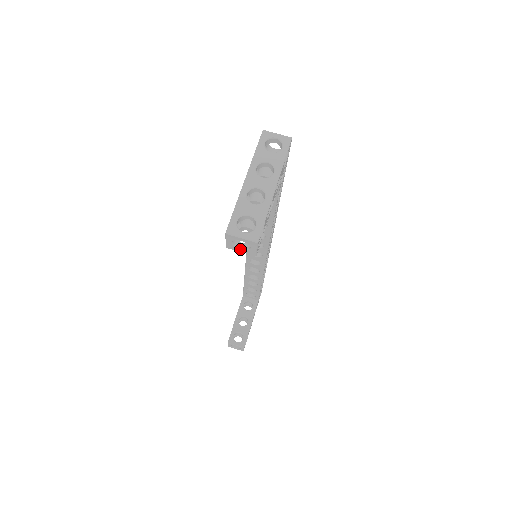
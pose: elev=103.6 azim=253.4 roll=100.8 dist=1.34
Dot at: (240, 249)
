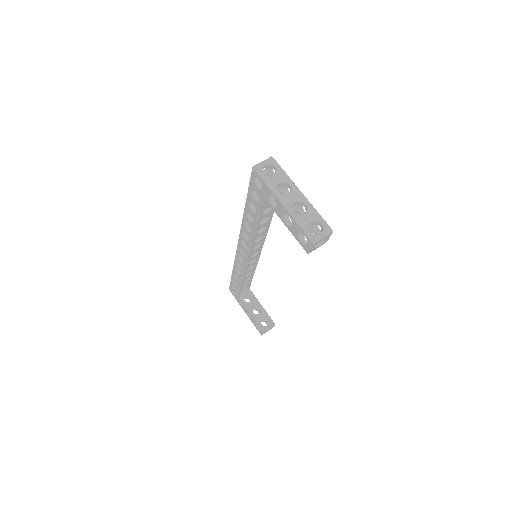
Dot at: (318, 246)
